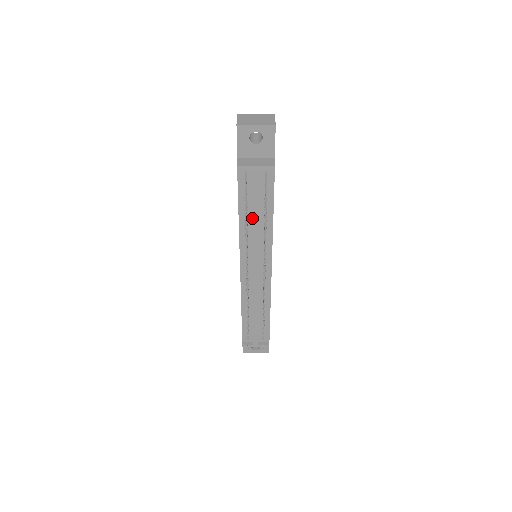
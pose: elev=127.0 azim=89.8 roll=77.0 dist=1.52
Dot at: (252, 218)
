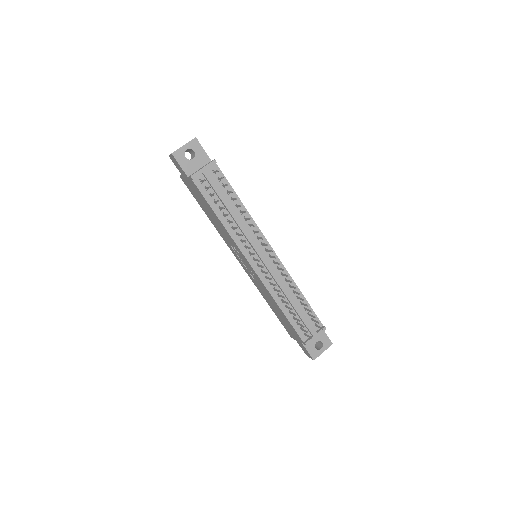
Dot at: occluded
